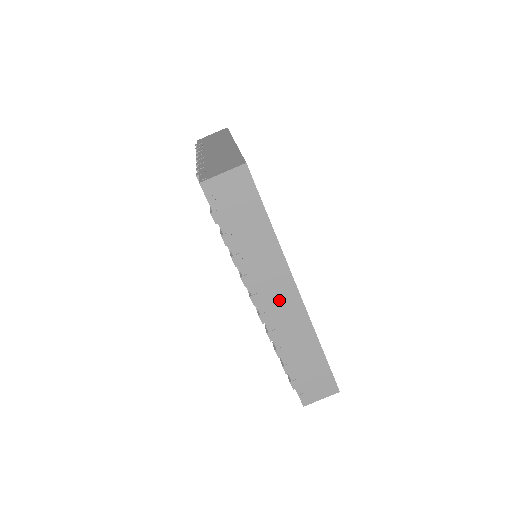
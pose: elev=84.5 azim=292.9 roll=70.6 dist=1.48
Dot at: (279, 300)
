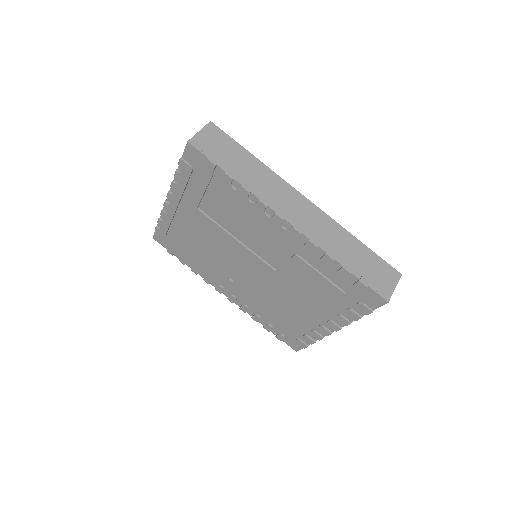
Dot at: (298, 209)
